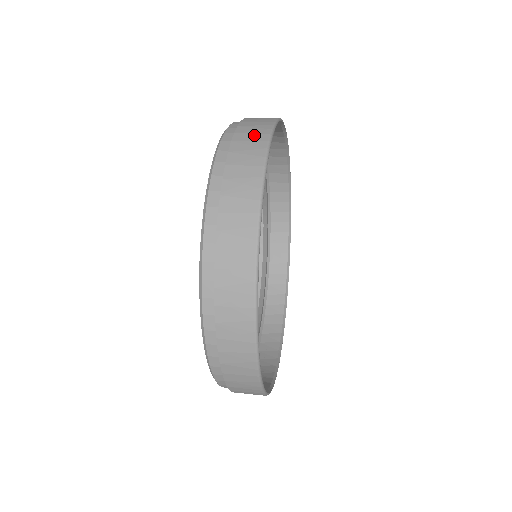
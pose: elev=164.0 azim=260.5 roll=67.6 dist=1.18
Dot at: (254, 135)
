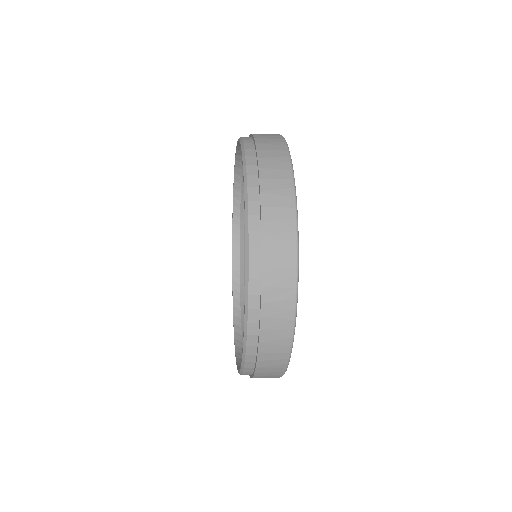
Dot at: (282, 243)
